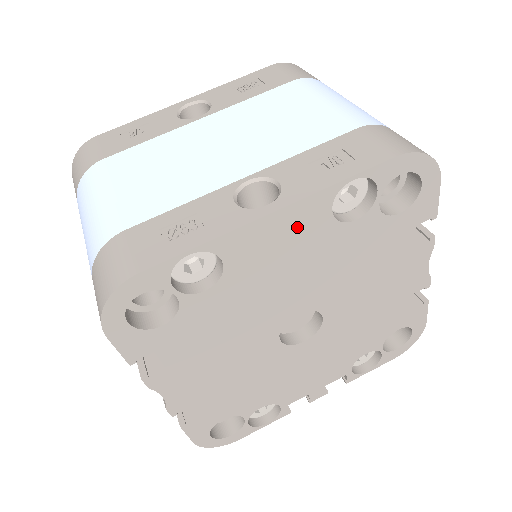
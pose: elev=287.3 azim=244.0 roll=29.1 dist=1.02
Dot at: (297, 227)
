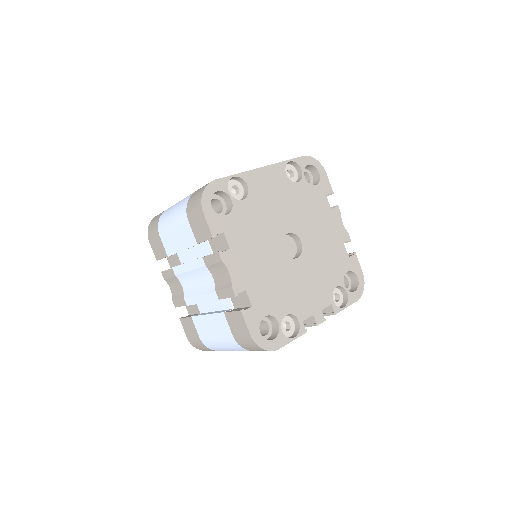
Dot at: (274, 178)
